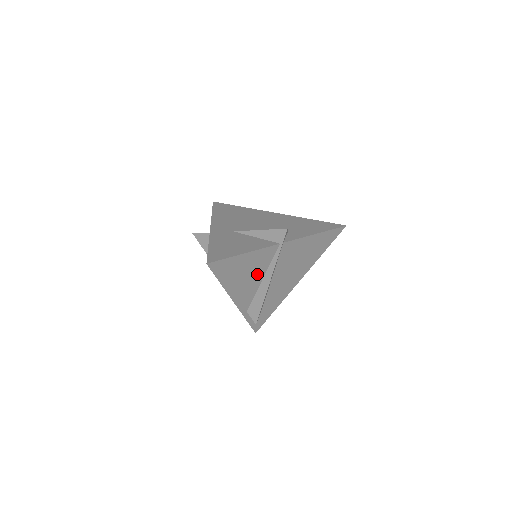
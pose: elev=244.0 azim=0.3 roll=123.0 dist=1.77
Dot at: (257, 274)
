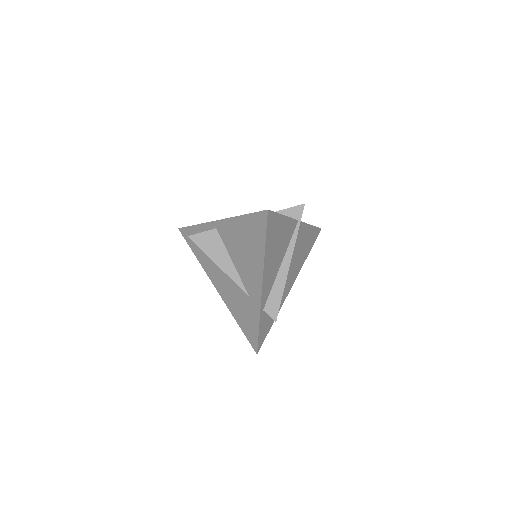
Dot at: (281, 254)
